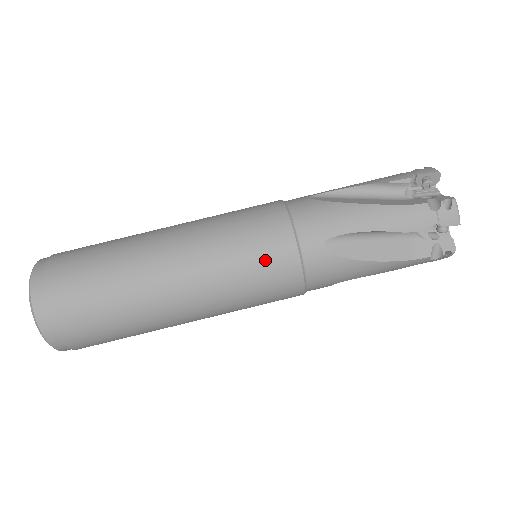
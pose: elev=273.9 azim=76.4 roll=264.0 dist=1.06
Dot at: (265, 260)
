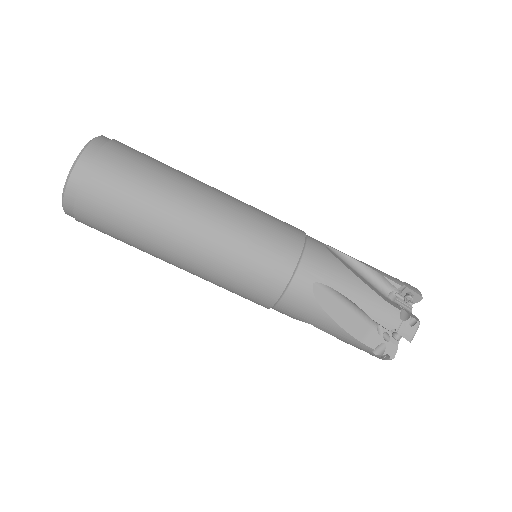
Dot at: (244, 297)
